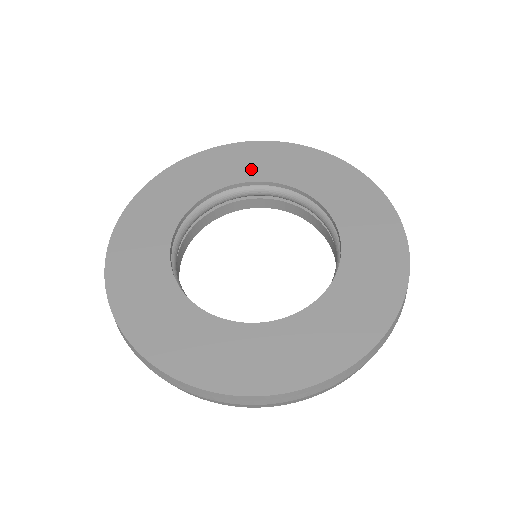
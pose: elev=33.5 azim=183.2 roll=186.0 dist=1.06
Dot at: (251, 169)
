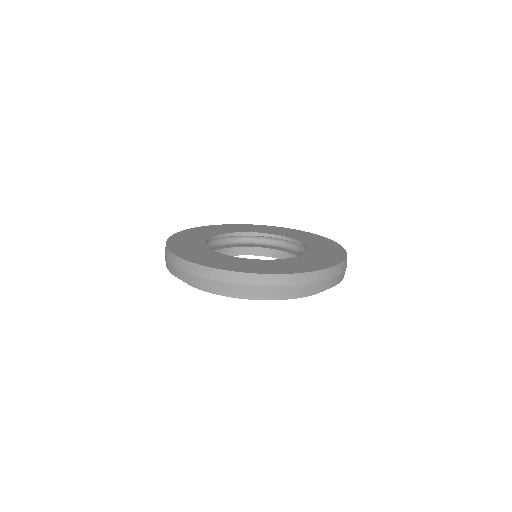
Dot at: (249, 230)
